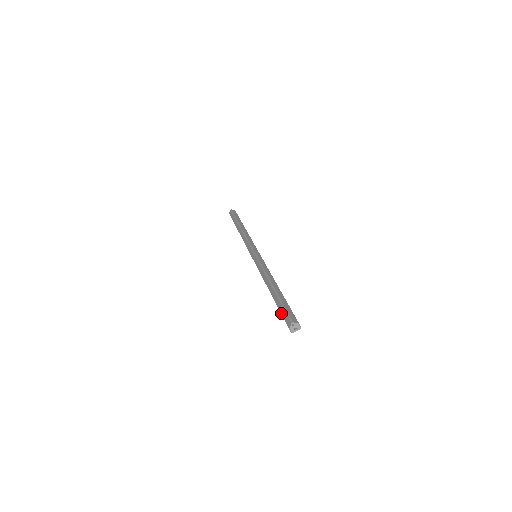
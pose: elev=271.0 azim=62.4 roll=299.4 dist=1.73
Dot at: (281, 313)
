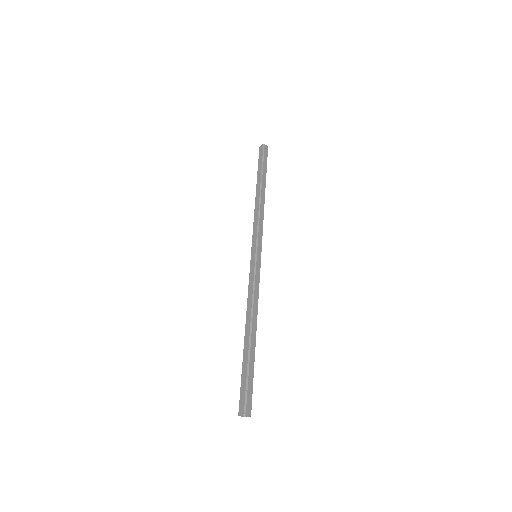
Dot at: (241, 383)
